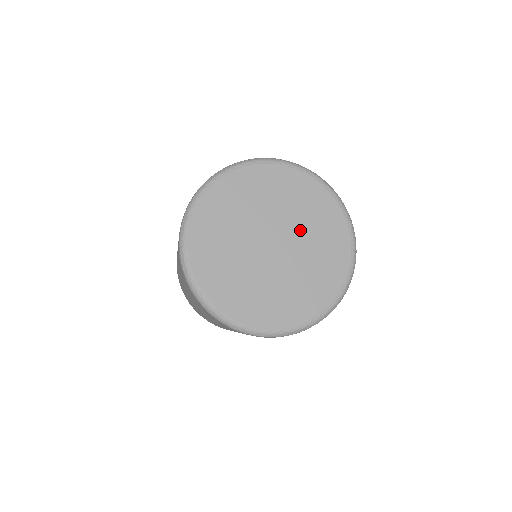
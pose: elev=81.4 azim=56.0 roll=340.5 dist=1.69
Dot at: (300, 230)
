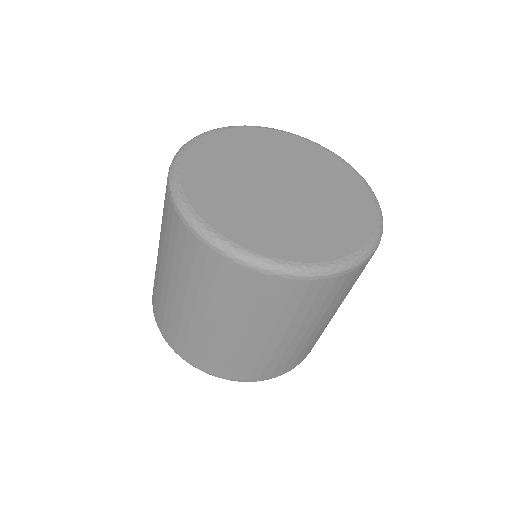
Dot at: (306, 174)
